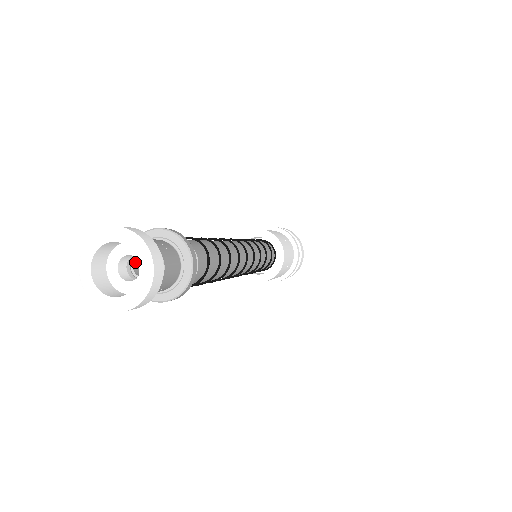
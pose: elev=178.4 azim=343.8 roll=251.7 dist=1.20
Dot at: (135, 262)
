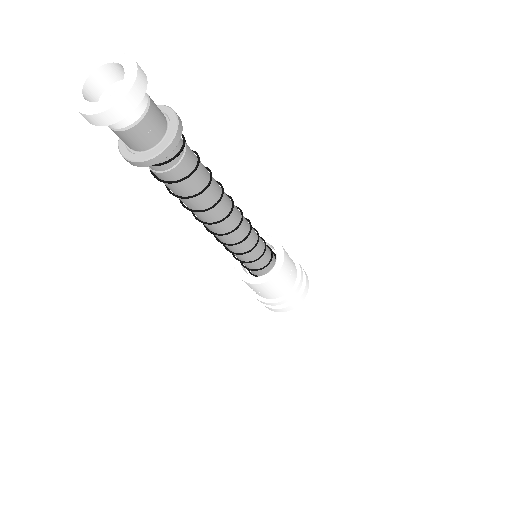
Dot at: occluded
